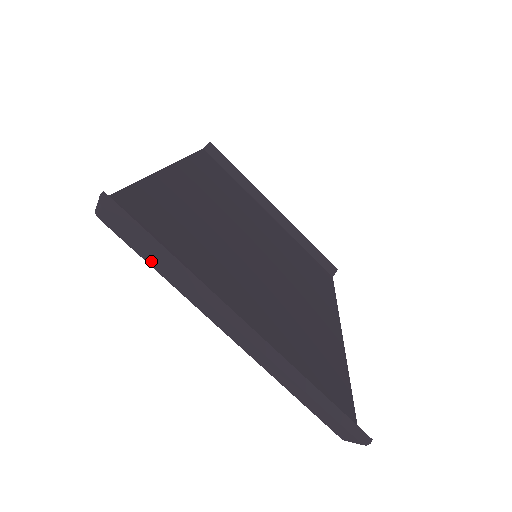
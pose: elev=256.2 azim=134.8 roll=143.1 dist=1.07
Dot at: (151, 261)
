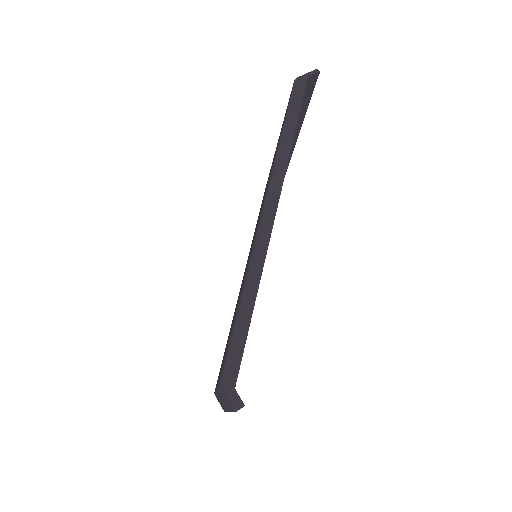
Dot at: (224, 396)
